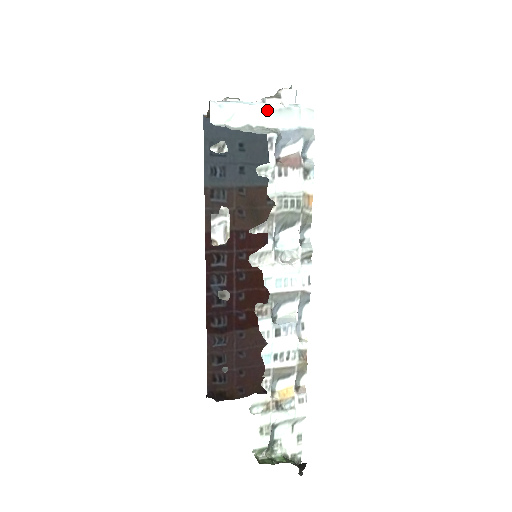
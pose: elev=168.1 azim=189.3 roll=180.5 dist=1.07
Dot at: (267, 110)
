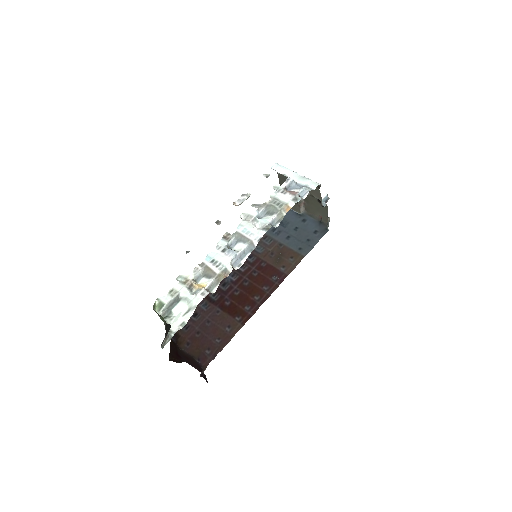
Dot at: (297, 175)
